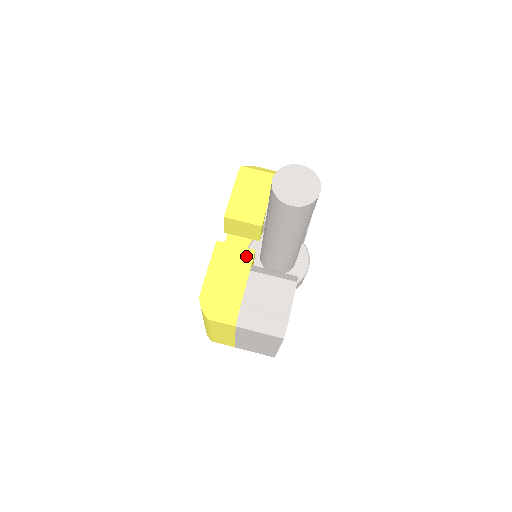
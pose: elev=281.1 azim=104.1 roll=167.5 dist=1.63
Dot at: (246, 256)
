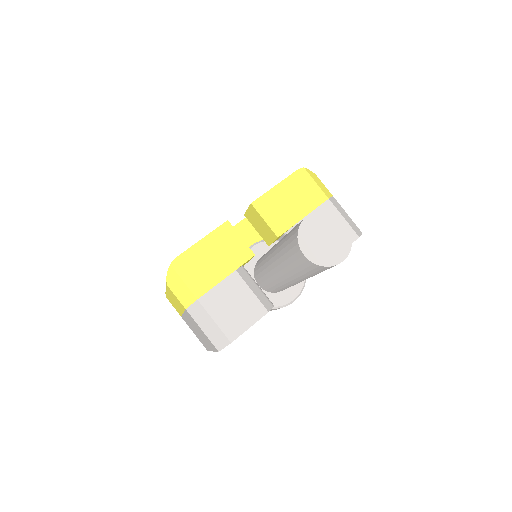
Dot at: (242, 254)
